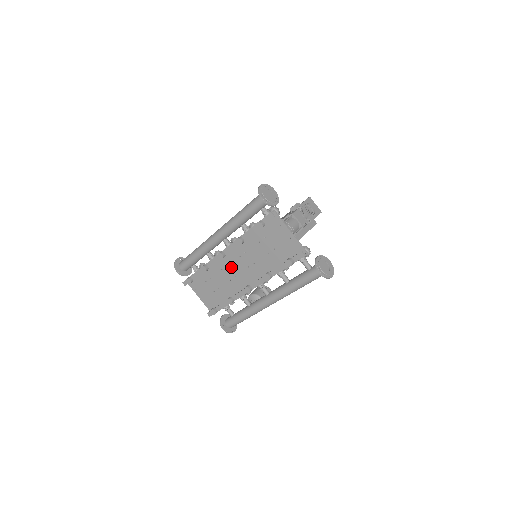
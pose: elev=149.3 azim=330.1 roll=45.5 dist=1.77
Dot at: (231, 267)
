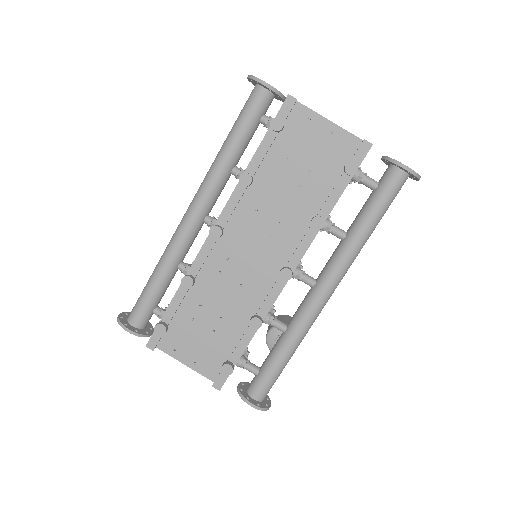
Dot at: (236, 257)
